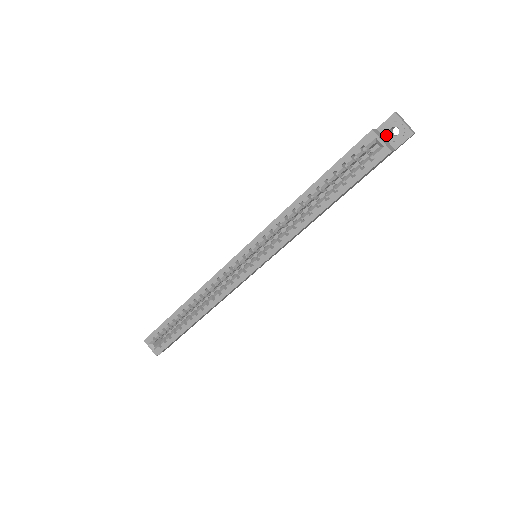
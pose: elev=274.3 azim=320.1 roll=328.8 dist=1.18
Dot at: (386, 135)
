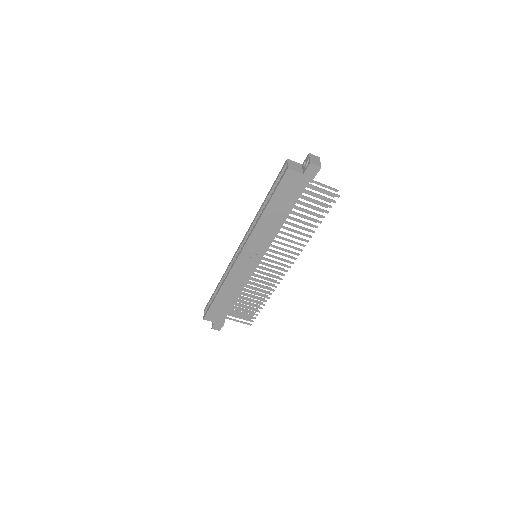
Dot at: (302, 166)
